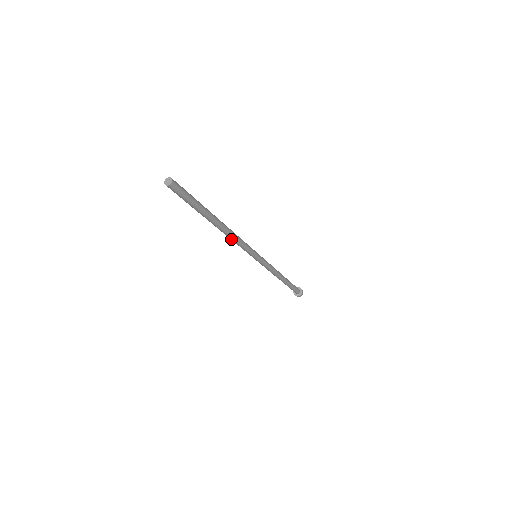
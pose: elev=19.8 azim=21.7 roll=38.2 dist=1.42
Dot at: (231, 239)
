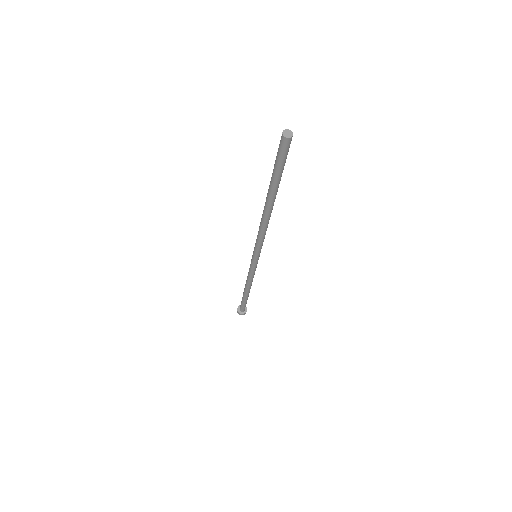
Dot at: (261, 226)
